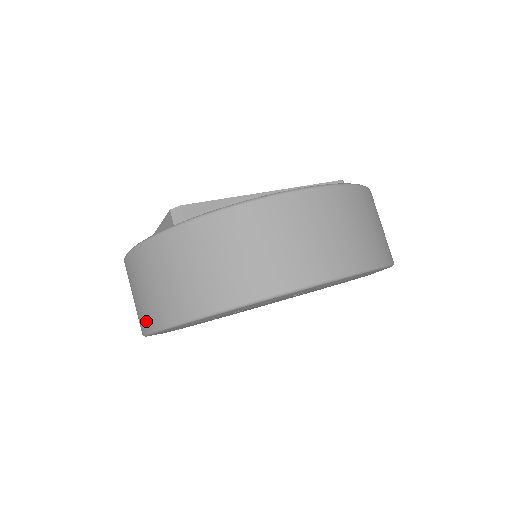
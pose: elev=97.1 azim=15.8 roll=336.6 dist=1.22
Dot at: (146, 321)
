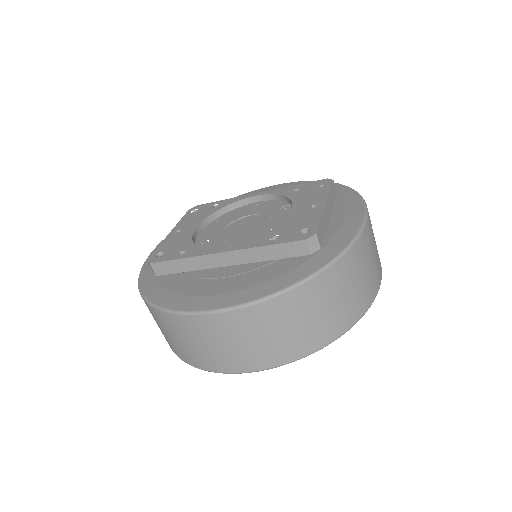
Dot at: occluded
